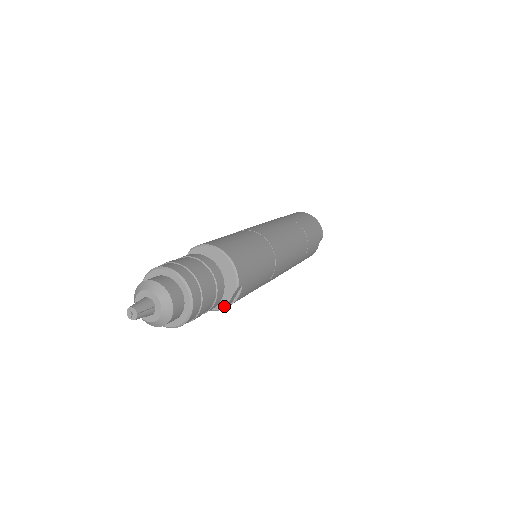
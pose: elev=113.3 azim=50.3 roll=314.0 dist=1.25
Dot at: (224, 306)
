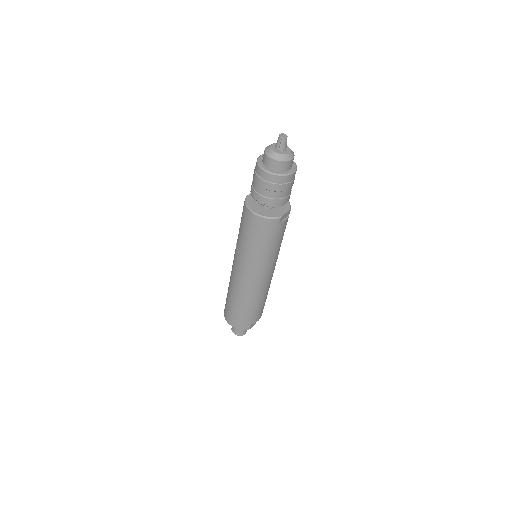
Dot at: (280, 216)
